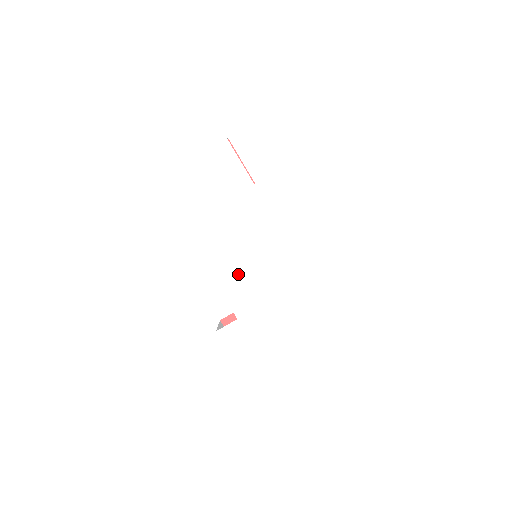
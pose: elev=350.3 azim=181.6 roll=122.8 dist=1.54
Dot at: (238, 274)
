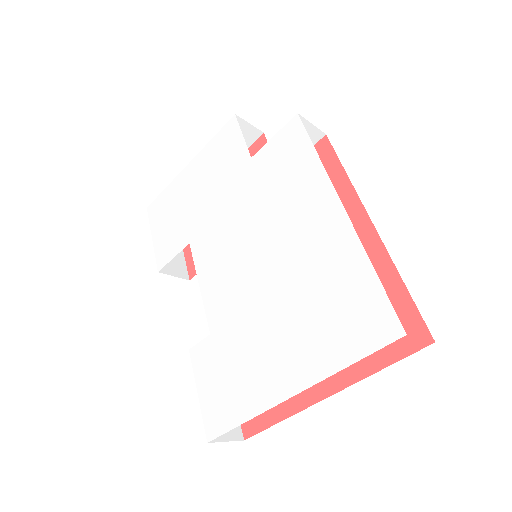
Dot at: (220, 271)
